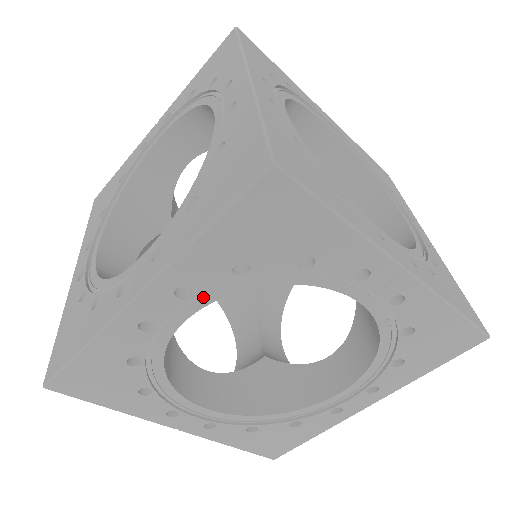
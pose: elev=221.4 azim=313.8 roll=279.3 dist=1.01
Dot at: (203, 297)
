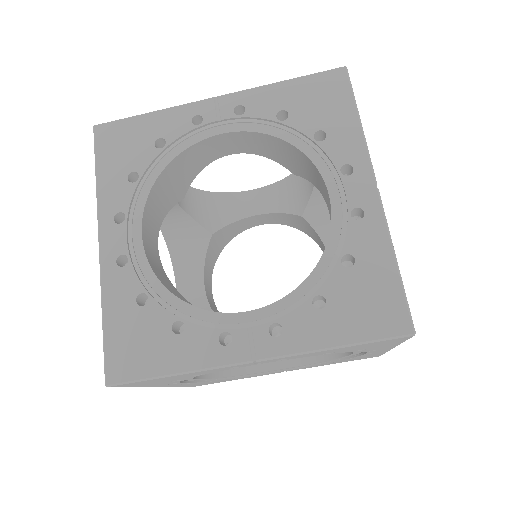
Dot at: (135, 213)
